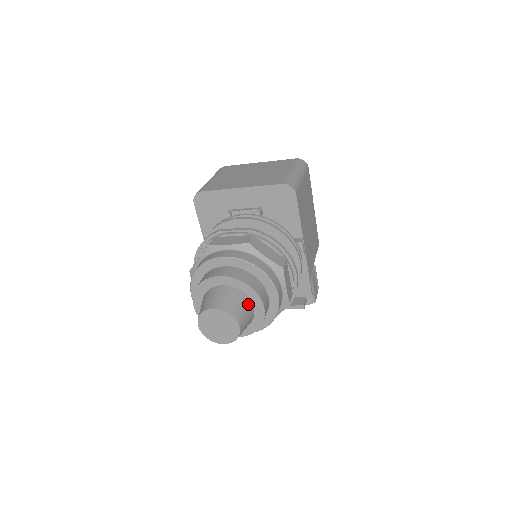
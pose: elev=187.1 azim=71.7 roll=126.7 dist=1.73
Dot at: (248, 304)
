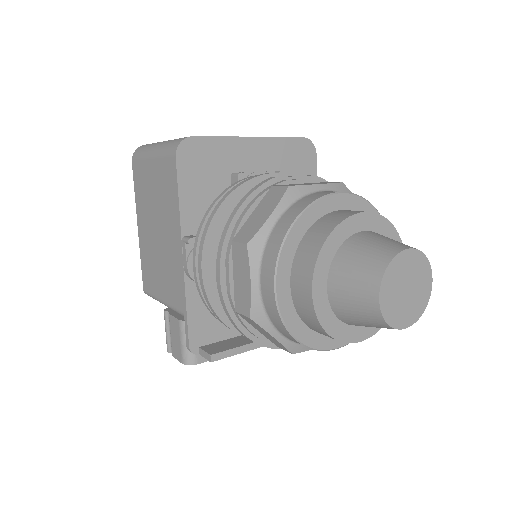
Dot at: occluded
